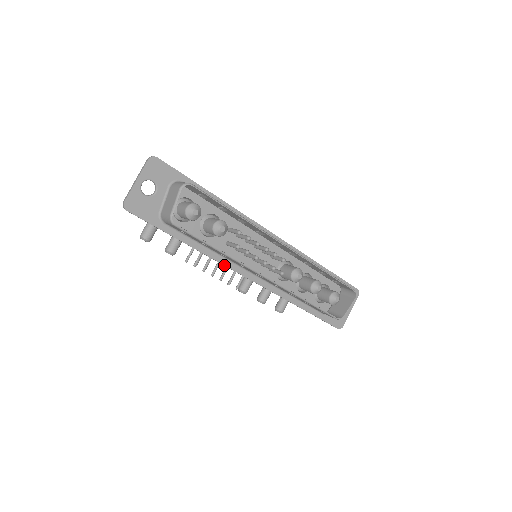
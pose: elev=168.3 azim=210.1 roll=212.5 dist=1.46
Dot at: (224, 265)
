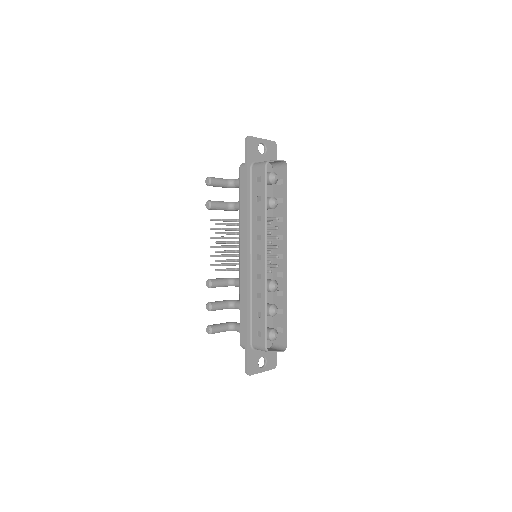
Dot at: (247, 229)
